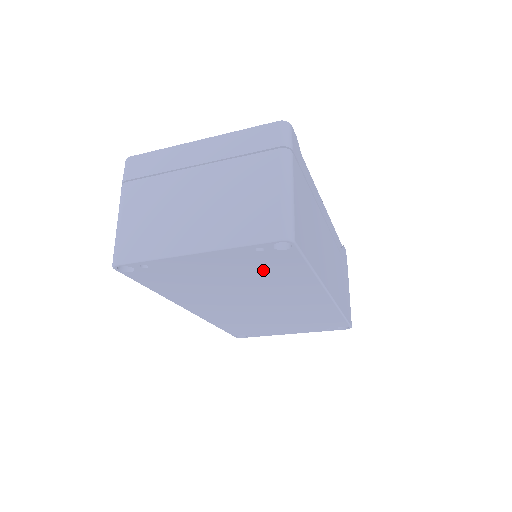
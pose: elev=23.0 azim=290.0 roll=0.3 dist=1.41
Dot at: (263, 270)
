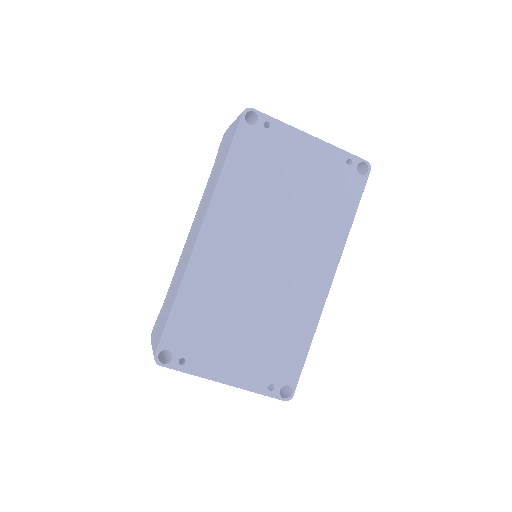
Dot at: (328, 193)
